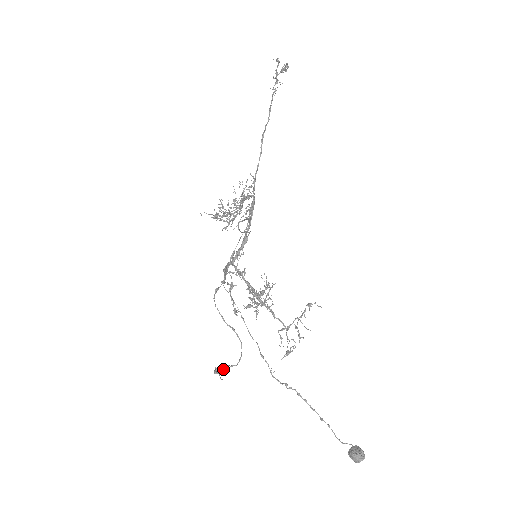
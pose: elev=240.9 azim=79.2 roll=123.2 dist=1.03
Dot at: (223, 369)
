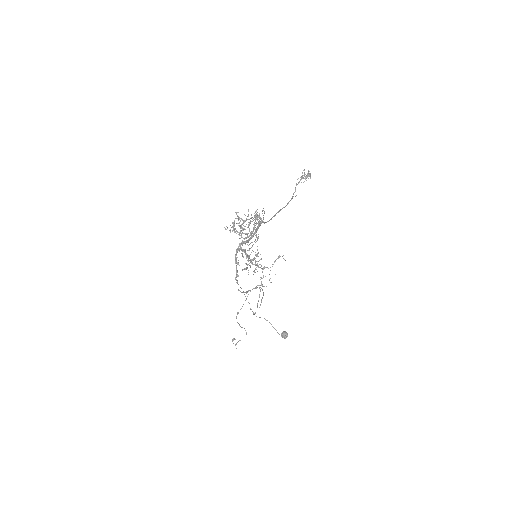
Dot at: occluded
